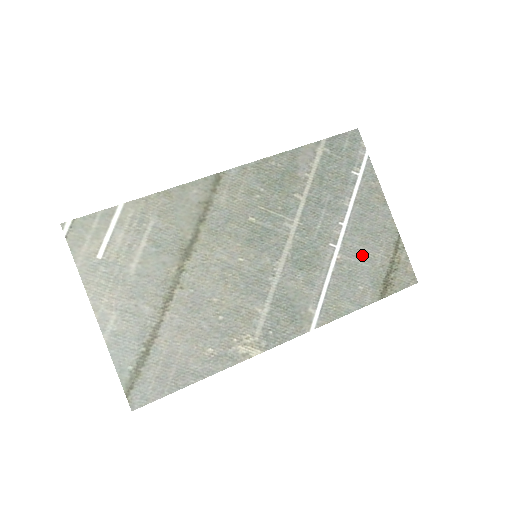
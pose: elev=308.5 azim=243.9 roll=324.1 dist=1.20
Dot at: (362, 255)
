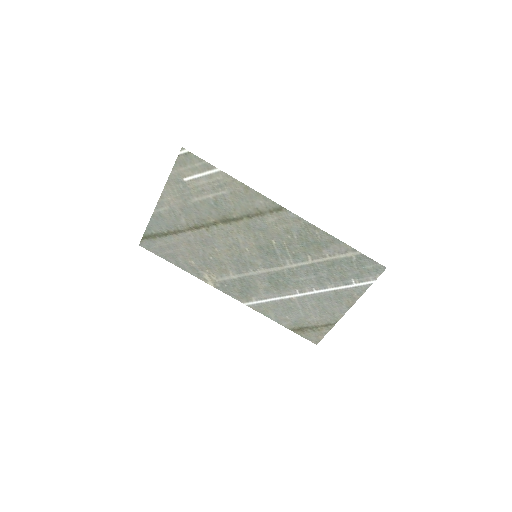
Dot at: (306, 309)
